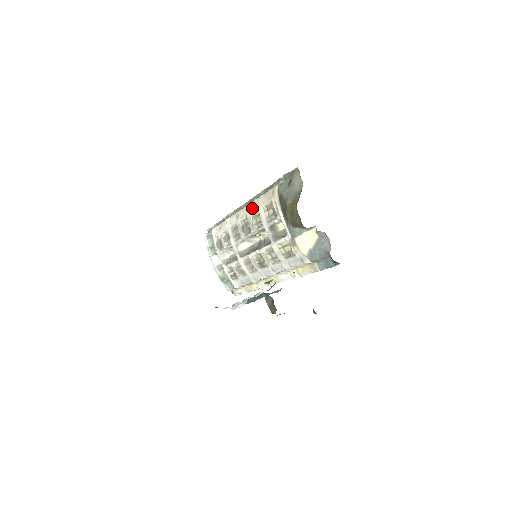
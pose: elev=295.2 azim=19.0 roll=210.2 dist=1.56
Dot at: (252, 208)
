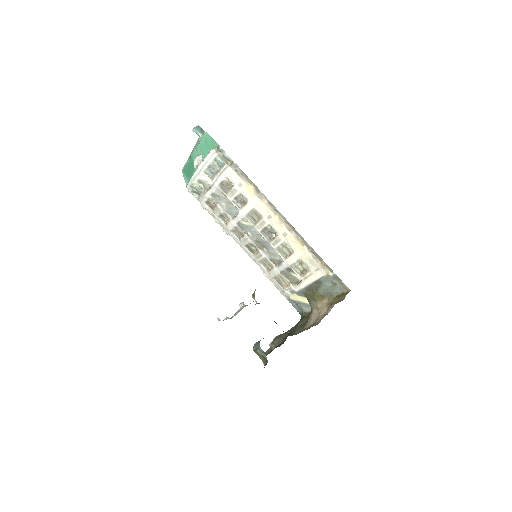
Dot at: (290, 242)
